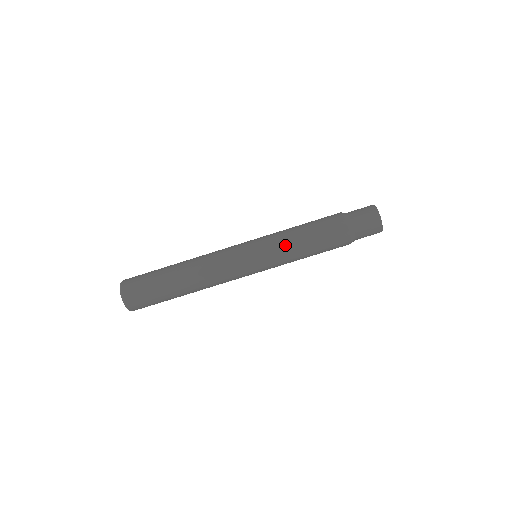
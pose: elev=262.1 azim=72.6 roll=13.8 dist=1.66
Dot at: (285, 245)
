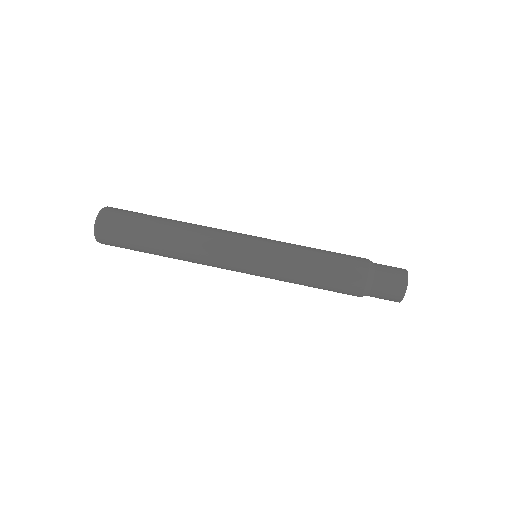
Dot at: (291, 263)
